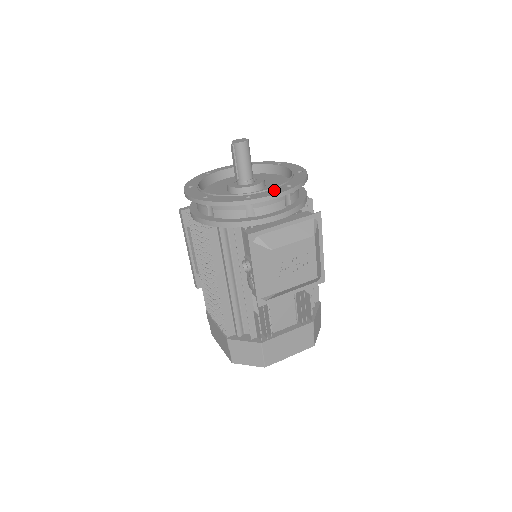
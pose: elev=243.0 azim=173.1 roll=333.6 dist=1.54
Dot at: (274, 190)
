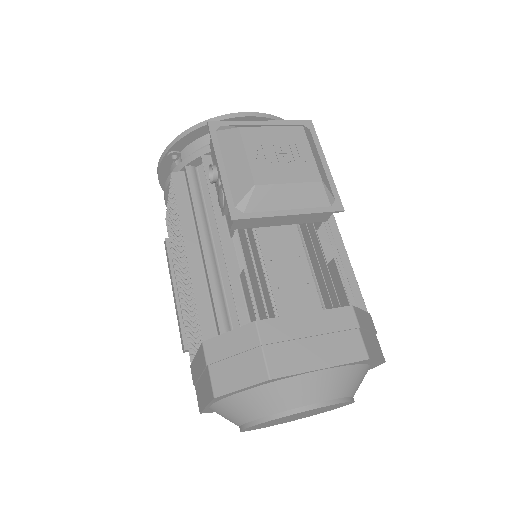
Dot at: occluded
